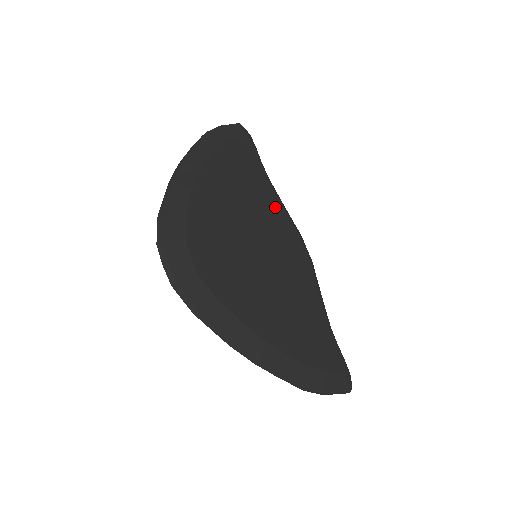
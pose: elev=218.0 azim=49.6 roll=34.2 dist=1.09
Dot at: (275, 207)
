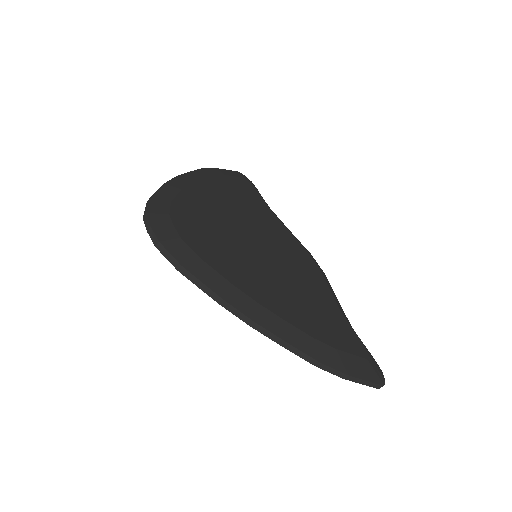
Dot at: (276, 224)
